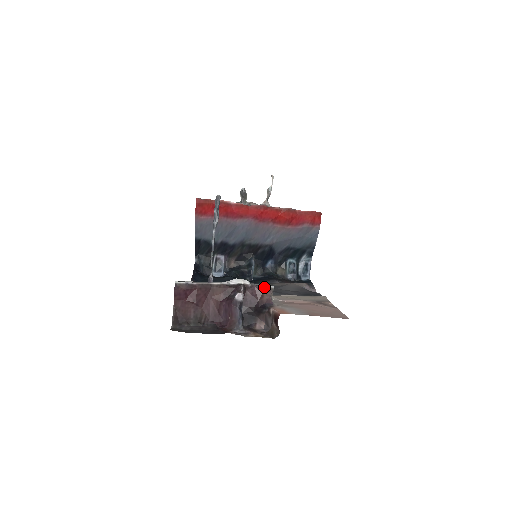
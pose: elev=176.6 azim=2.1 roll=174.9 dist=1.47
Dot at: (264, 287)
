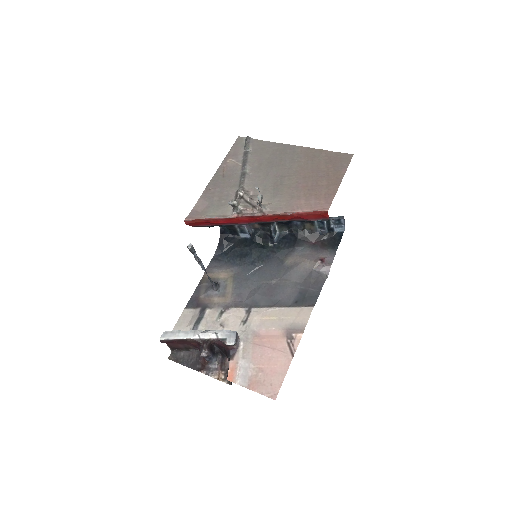
Dot at: (225, 344)
